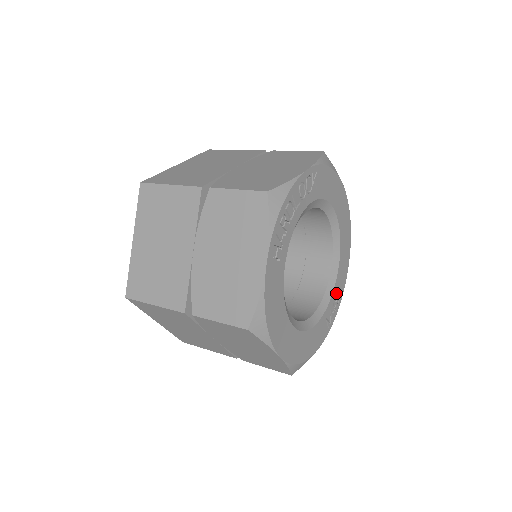
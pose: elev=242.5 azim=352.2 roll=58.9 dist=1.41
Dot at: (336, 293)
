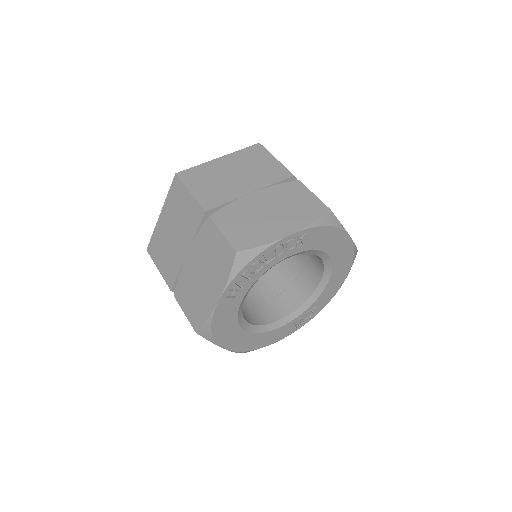
Dot at: (315, 306)
